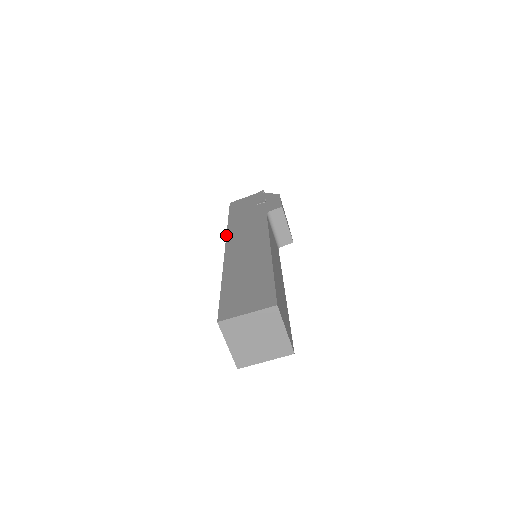
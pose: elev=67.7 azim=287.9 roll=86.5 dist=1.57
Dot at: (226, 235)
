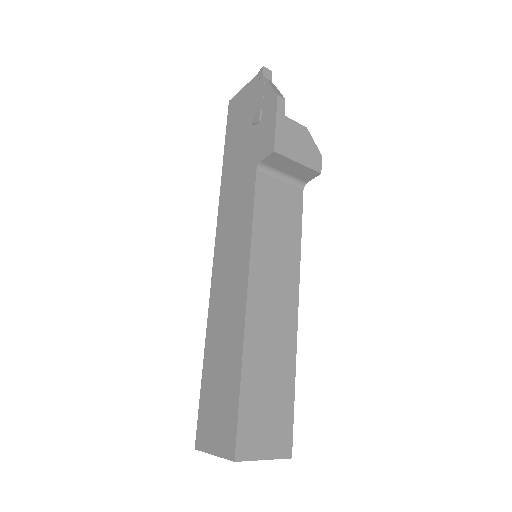
Dot at: occluded
